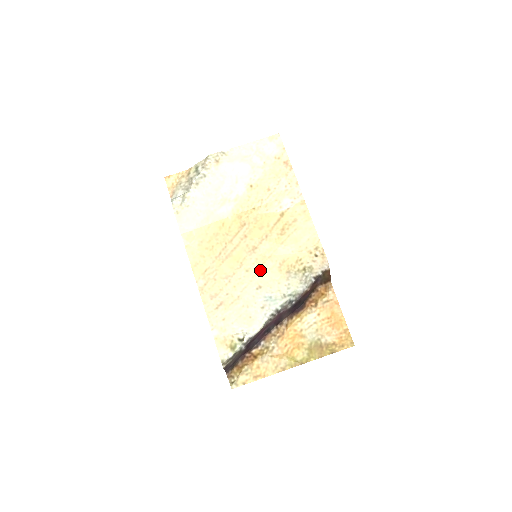
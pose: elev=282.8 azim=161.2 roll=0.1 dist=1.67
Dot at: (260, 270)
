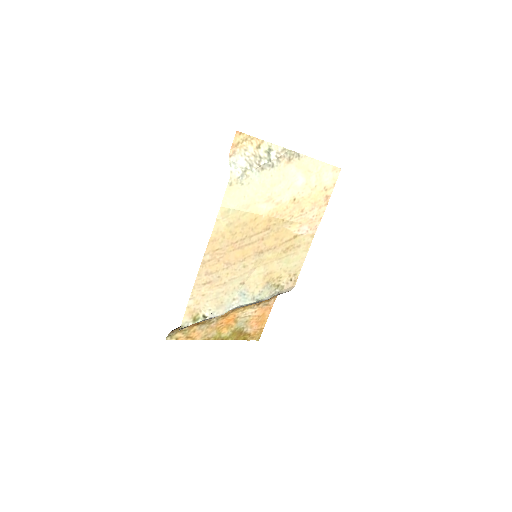
Dot at: (253, 271)
